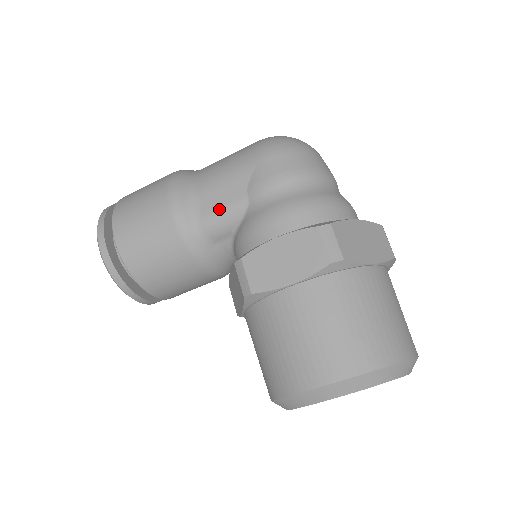
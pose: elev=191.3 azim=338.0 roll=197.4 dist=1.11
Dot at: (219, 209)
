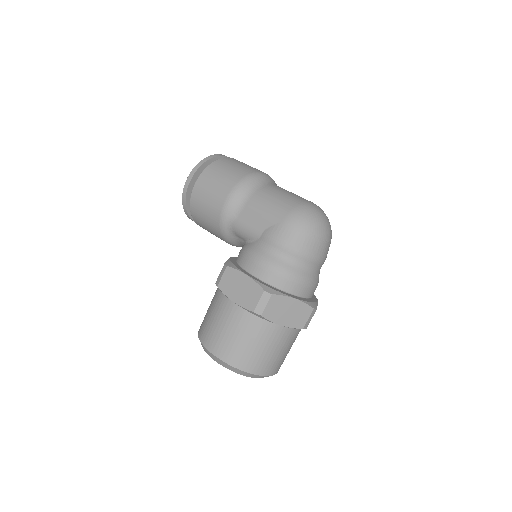
Dot at: (246, 225)
